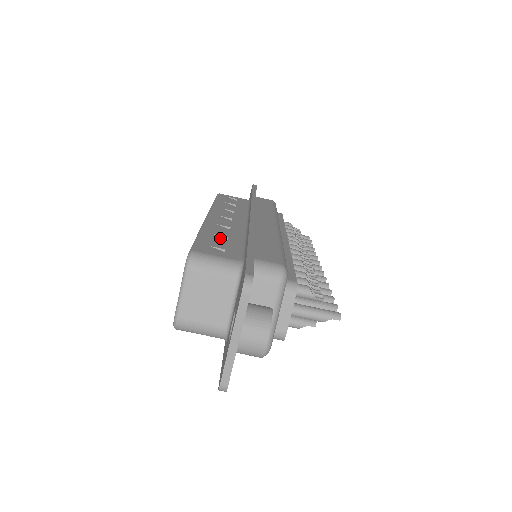
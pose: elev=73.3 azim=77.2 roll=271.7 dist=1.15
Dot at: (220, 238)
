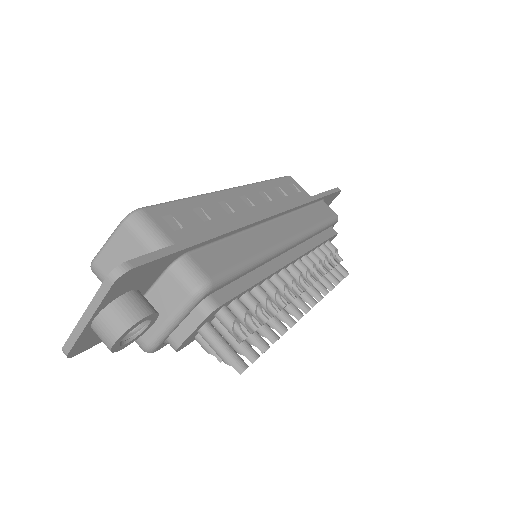
Dot at: (202, 215)
